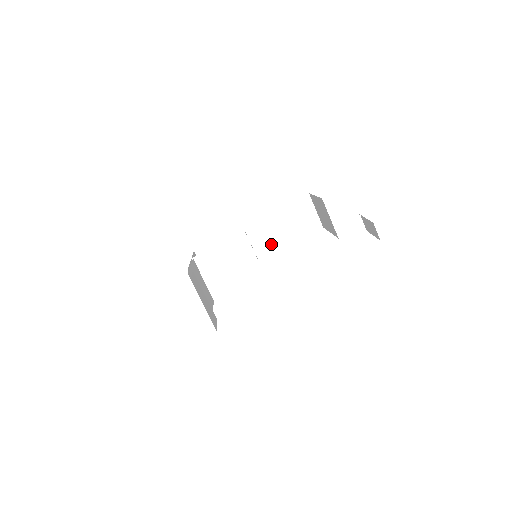
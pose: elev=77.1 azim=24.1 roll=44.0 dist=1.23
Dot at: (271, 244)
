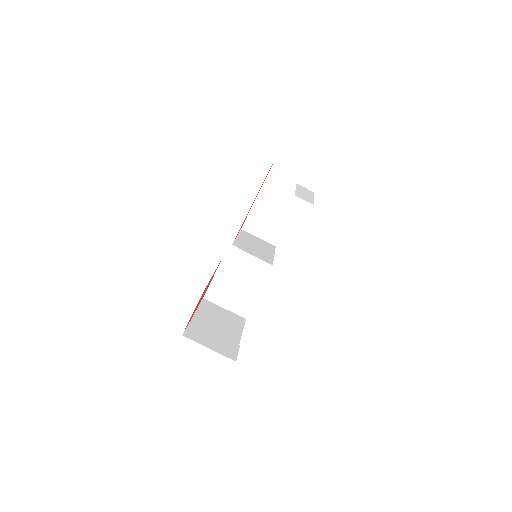
Dot at: (277, 226)
